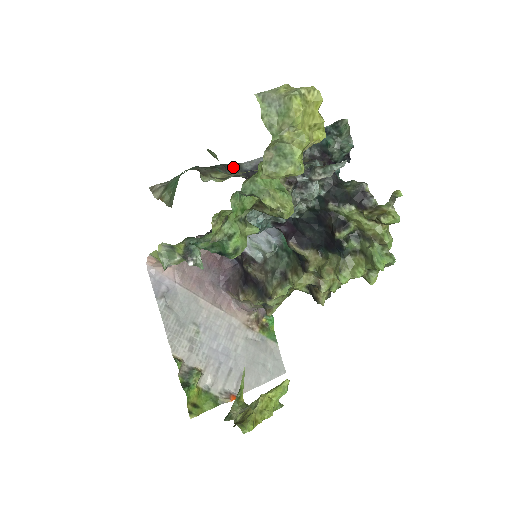
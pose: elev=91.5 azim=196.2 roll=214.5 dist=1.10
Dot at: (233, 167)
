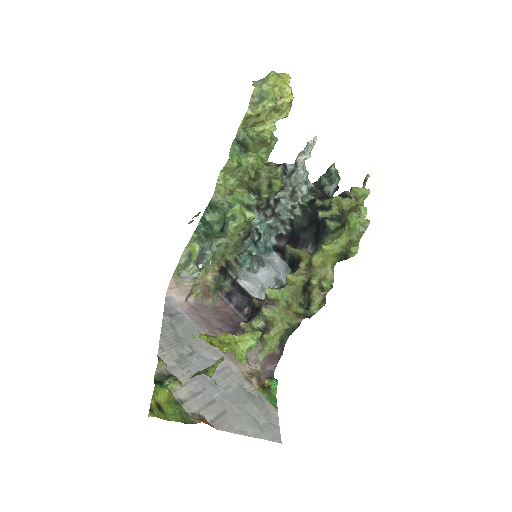
Dot at: occluded
